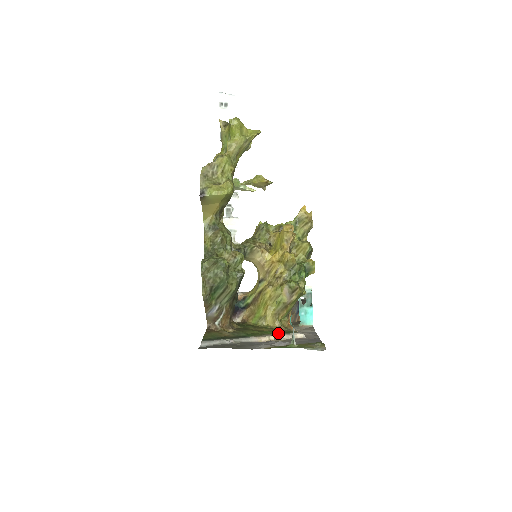
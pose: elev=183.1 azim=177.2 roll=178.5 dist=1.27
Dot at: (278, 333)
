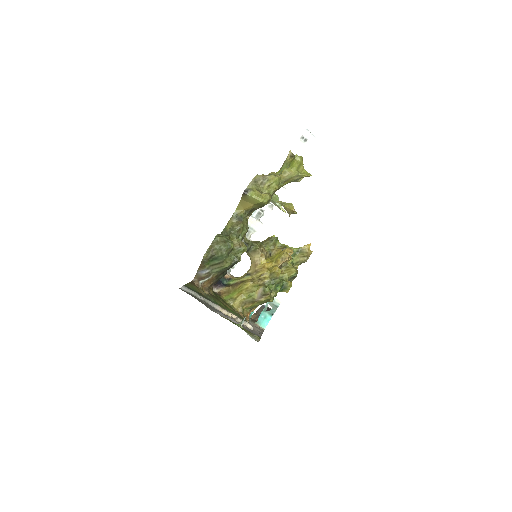
Dot at: (236, 315)
